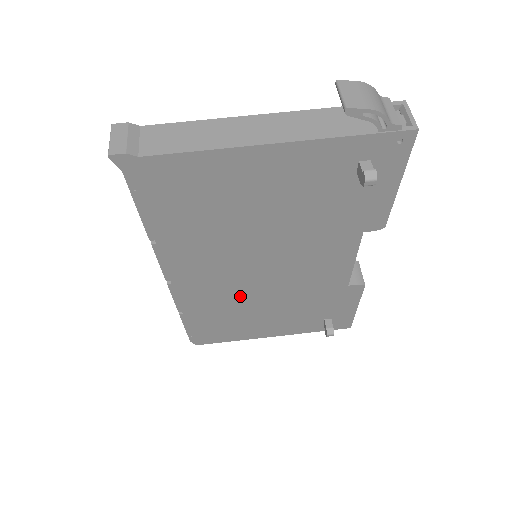
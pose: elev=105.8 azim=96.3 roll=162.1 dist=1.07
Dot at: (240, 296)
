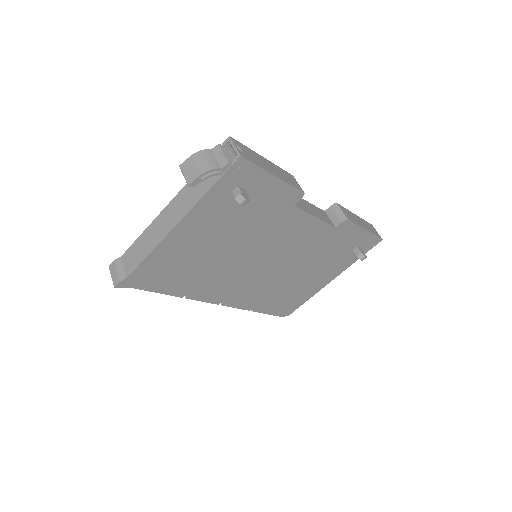
Dot at: (273, 281)
